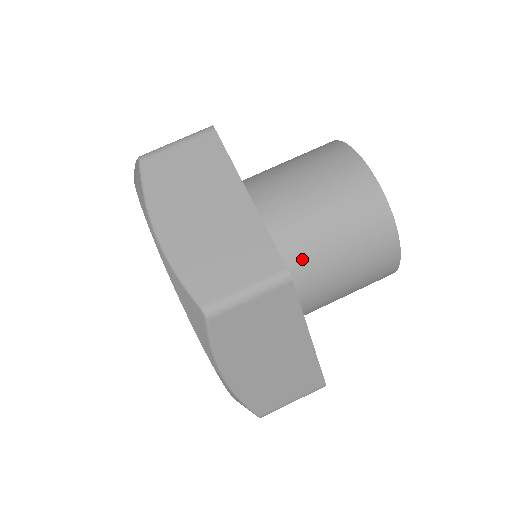
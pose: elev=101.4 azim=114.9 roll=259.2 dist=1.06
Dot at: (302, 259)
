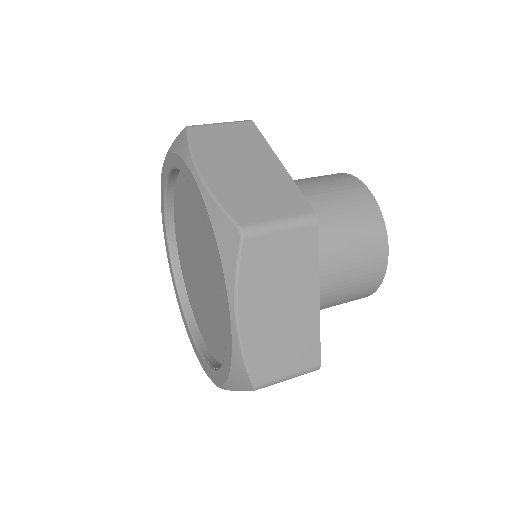
Dot at: occluded
